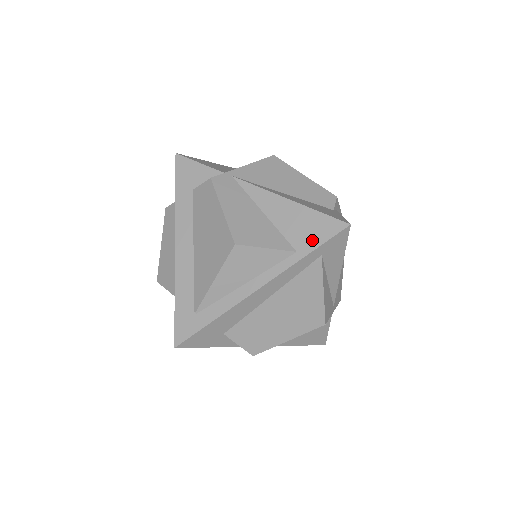
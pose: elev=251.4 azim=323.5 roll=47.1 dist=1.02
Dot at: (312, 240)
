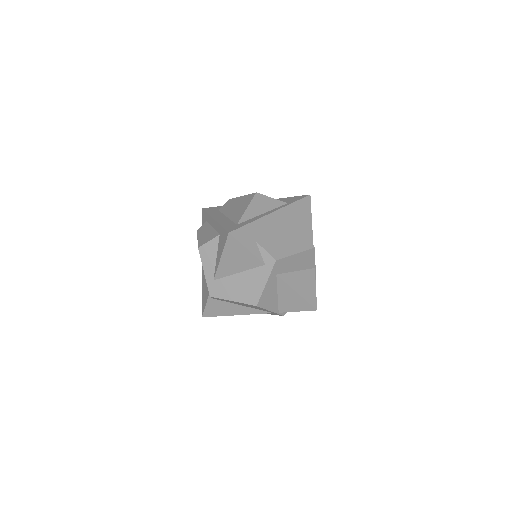
Dot at: (294, 200)
